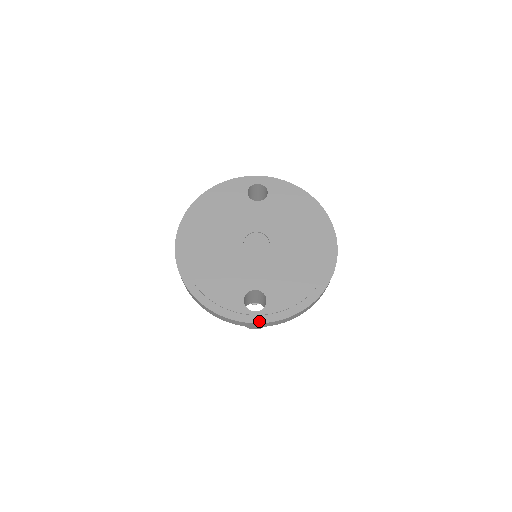
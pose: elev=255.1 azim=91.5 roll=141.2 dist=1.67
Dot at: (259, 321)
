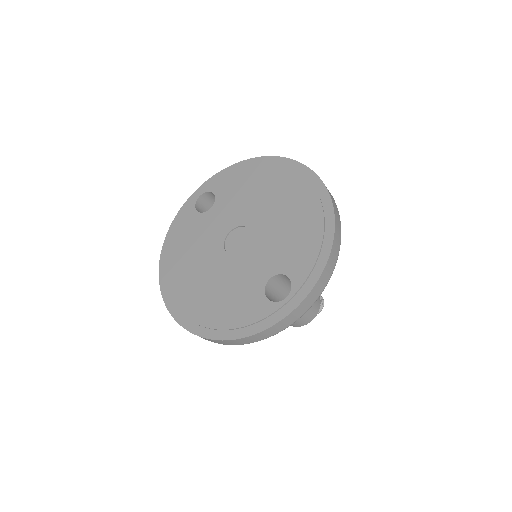
Dot at: (298, 302)
